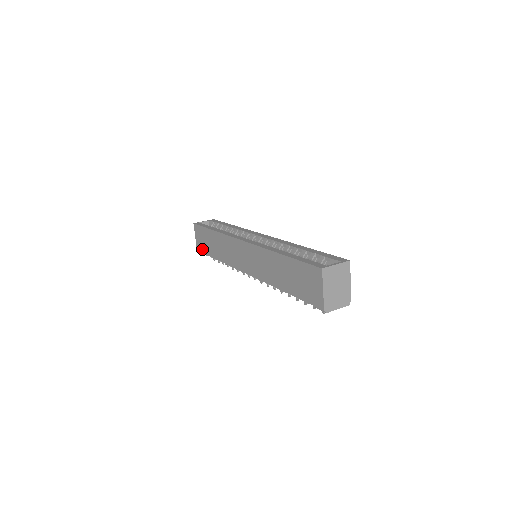
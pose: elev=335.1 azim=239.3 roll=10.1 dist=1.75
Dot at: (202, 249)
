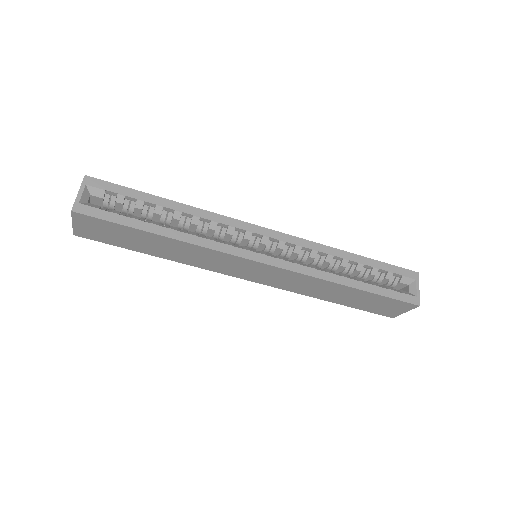
Dot at: (100, 240)
